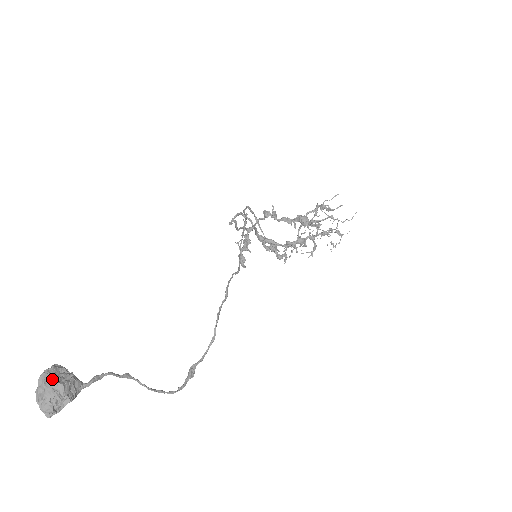
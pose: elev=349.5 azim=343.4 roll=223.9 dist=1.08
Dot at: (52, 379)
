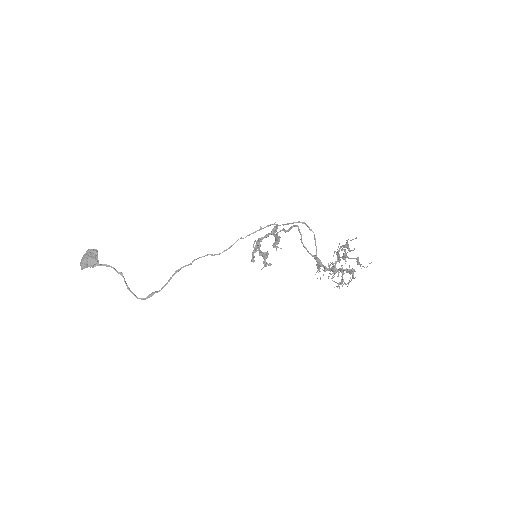
Dot at: (87, 253)
